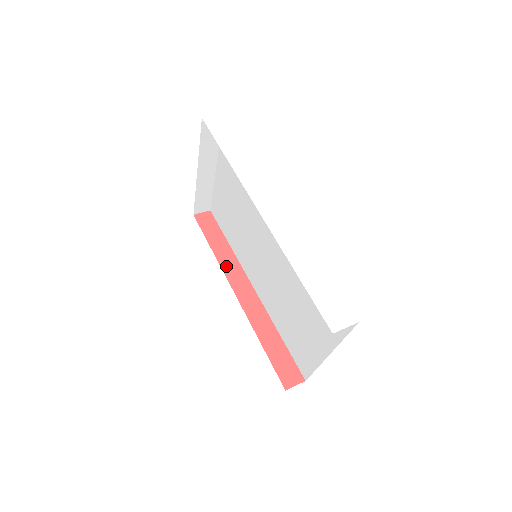
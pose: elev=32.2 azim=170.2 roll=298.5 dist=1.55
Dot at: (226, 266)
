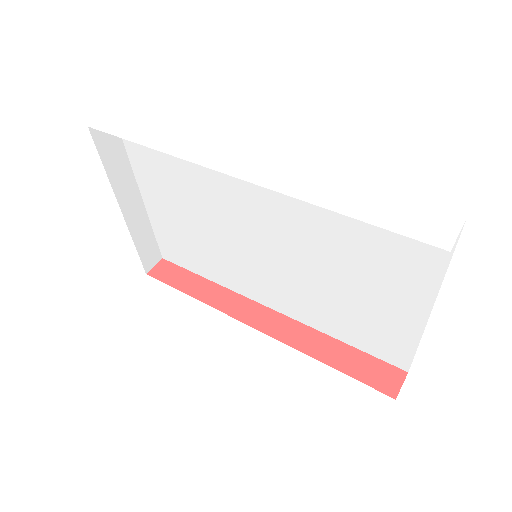
Dot at: (222, 304)
